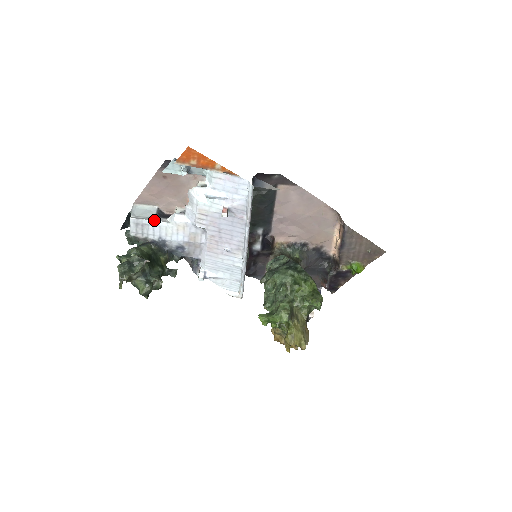
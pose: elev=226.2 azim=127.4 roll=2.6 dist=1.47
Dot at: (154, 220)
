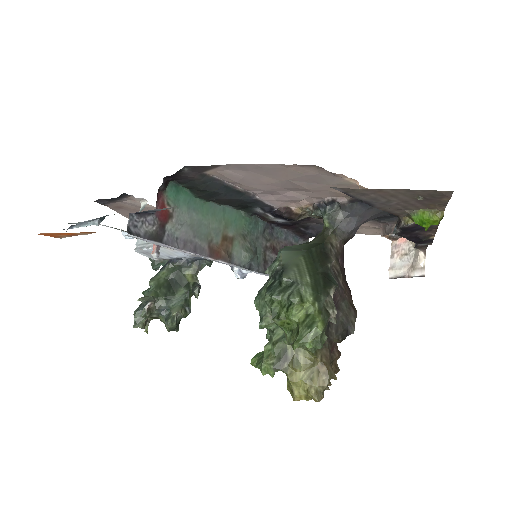
Dot at: (148, 248)
